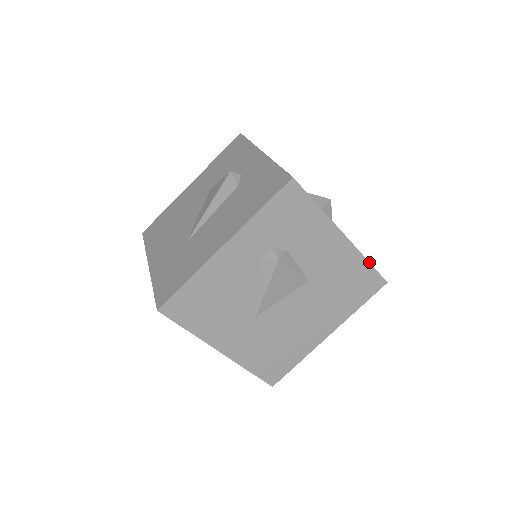
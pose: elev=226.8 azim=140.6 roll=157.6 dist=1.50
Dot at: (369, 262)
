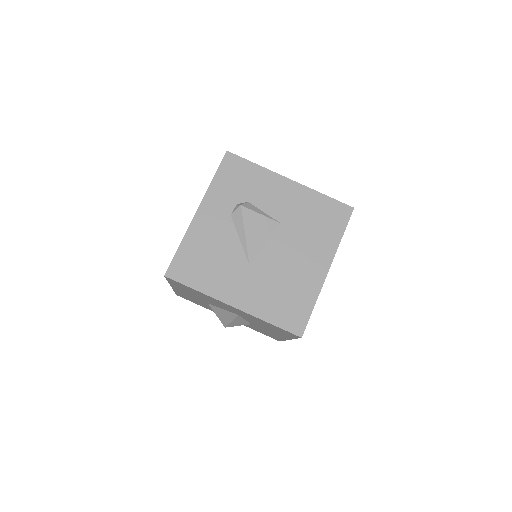
Dot at: (325, 195)
